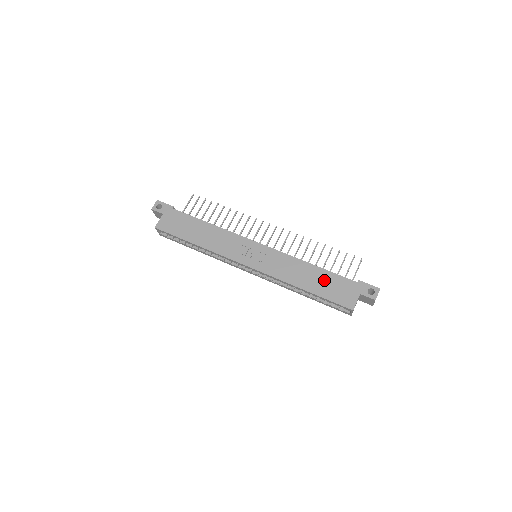
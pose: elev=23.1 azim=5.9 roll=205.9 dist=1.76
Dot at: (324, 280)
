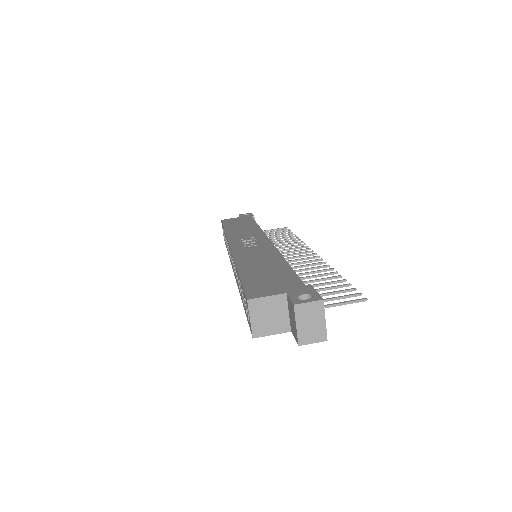
Dot at: (272, 271)
